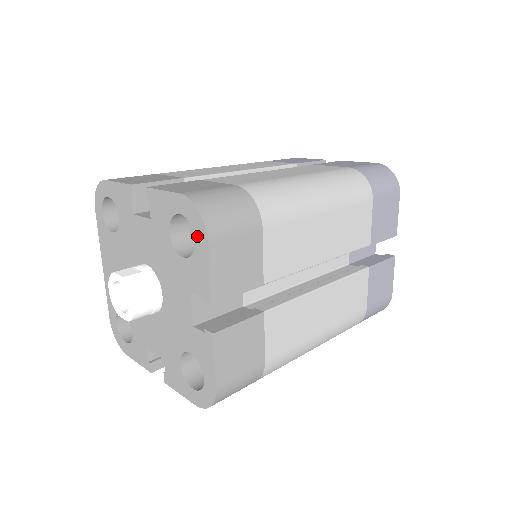
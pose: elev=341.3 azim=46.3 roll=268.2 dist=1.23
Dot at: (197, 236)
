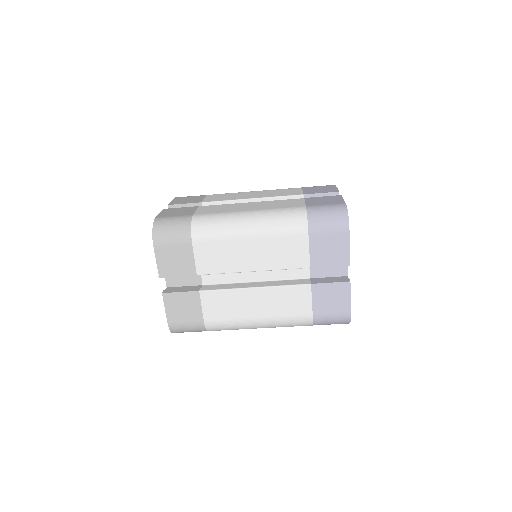
Dot at: occluded
